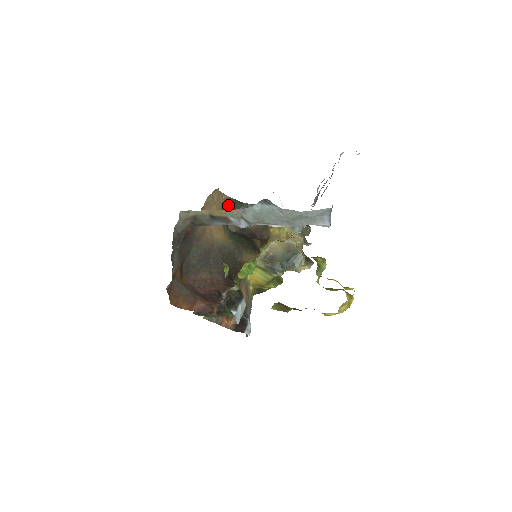
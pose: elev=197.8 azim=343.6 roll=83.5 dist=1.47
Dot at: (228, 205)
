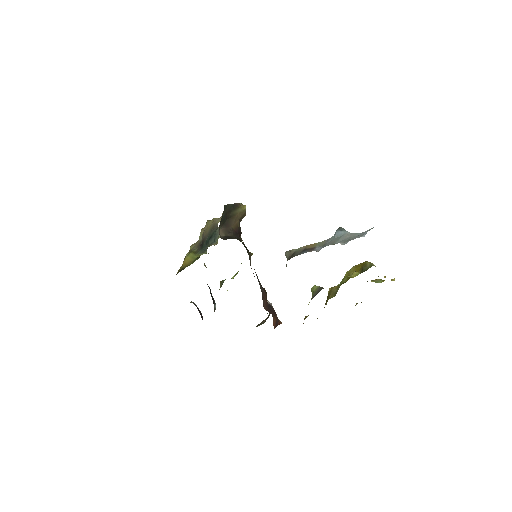
Dot at: occluded
